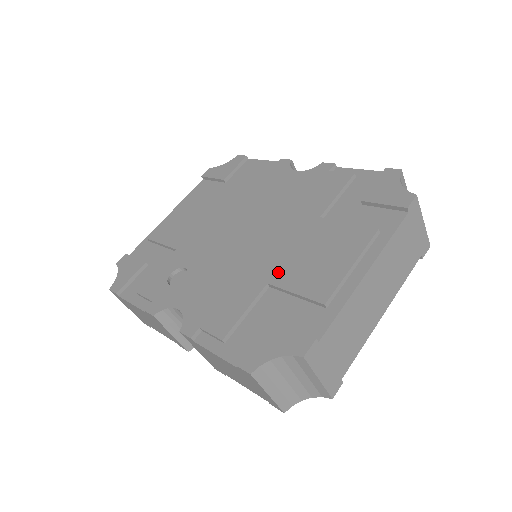
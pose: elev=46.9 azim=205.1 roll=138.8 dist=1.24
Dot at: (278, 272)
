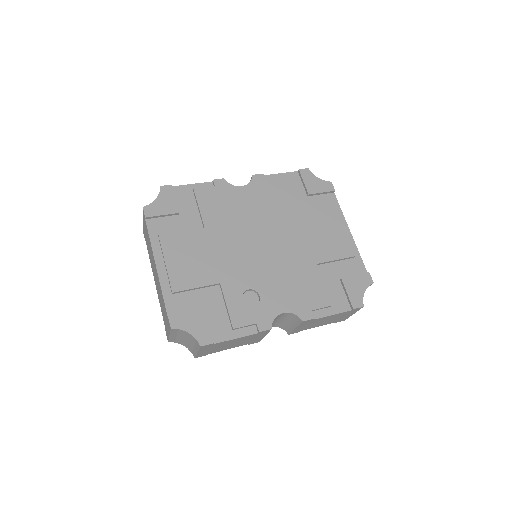
Dot at: (315, 255)
